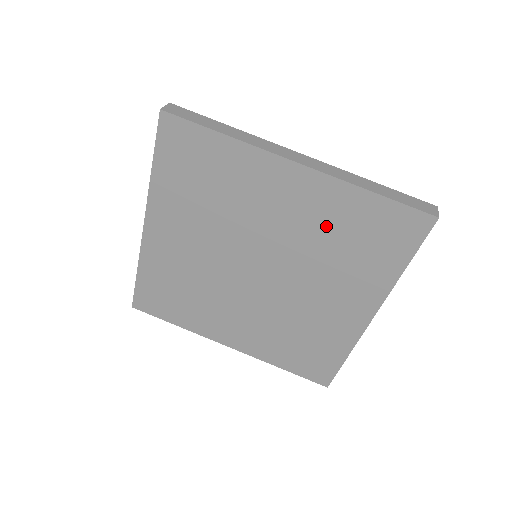
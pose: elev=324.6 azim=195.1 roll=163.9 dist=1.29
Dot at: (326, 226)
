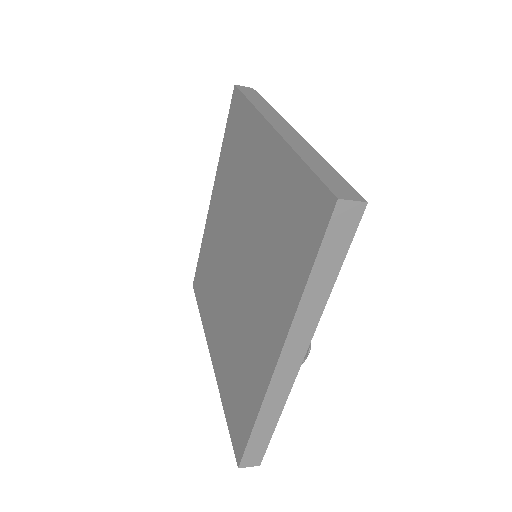
Dot at: (272, 206)
